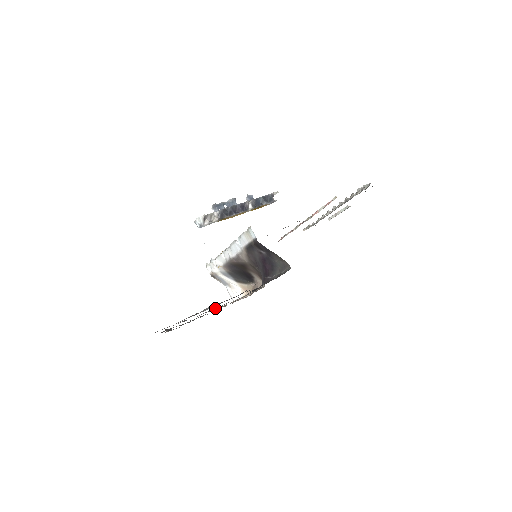
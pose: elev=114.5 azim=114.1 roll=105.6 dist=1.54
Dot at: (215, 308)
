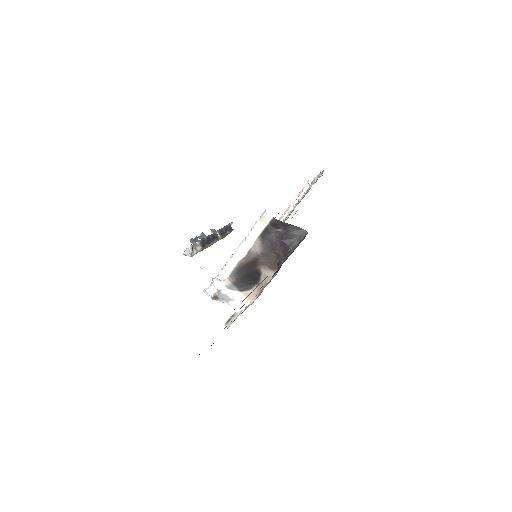
Dot at: occluded
